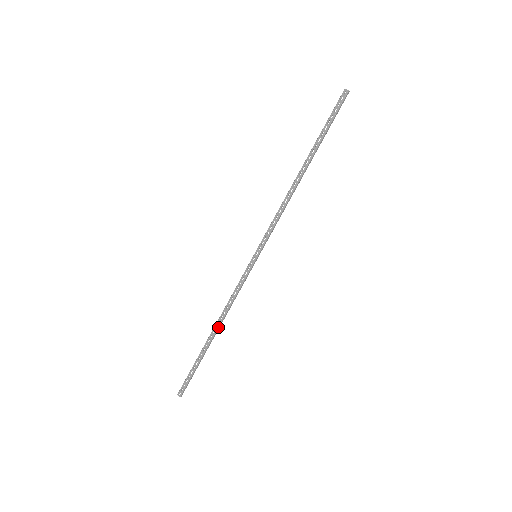
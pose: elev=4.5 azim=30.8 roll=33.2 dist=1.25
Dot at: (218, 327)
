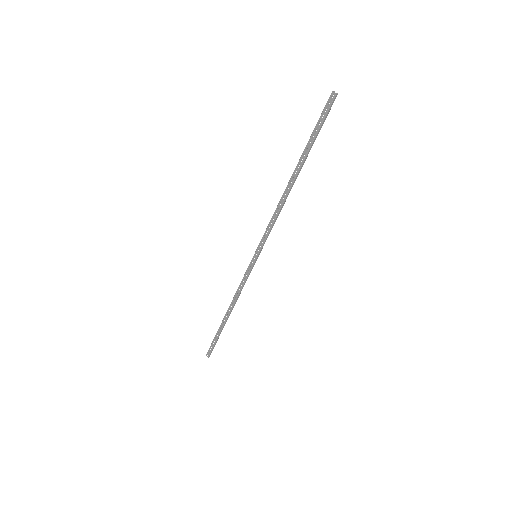
Dot at: (230, 311)
